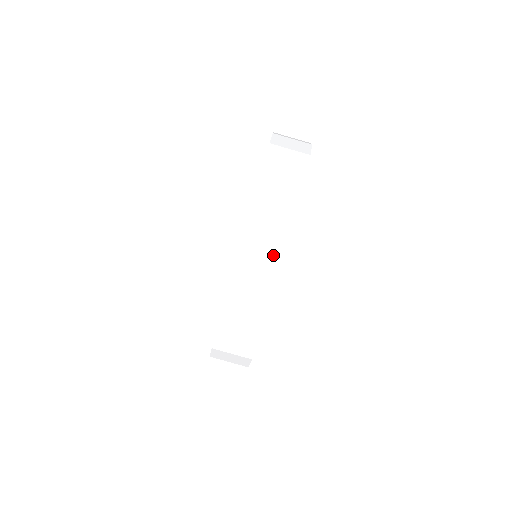
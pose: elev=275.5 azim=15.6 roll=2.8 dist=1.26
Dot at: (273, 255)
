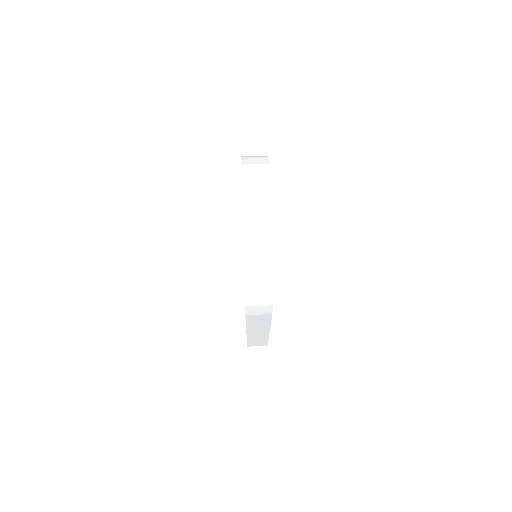
Dot at: (263, 207)
